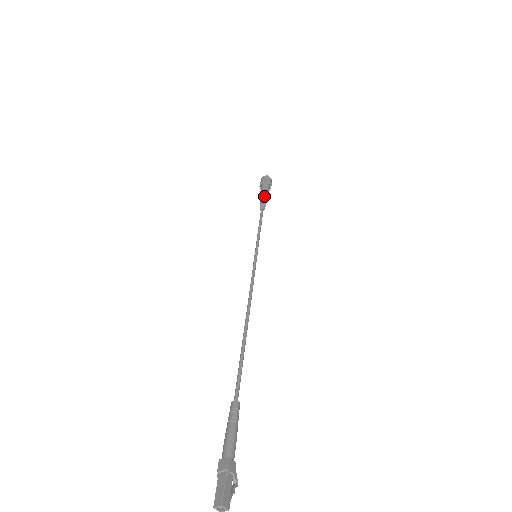
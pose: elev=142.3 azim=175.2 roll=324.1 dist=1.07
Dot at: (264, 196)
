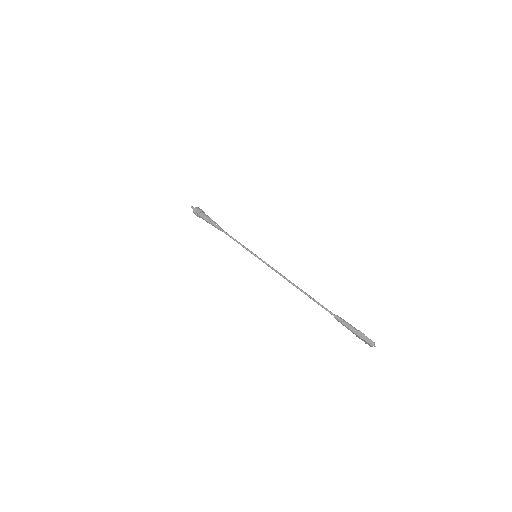
Dot at: (213, 221)
